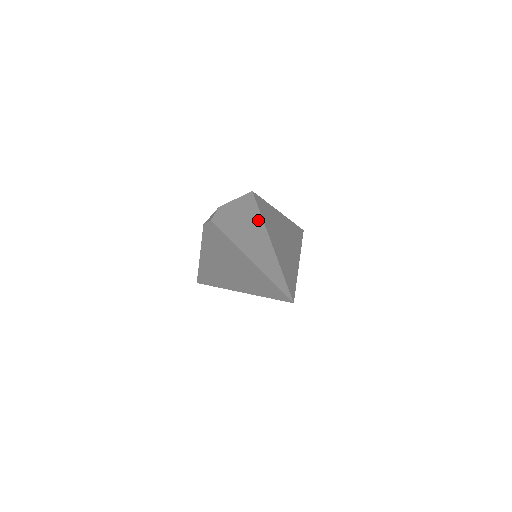
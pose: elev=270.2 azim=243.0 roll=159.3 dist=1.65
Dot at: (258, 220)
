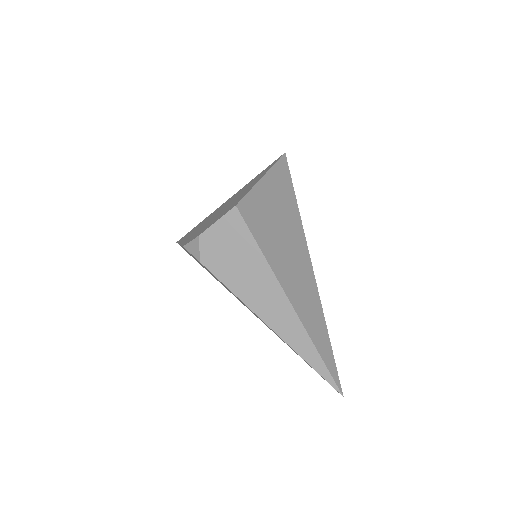
Dot at: (266, 272)
